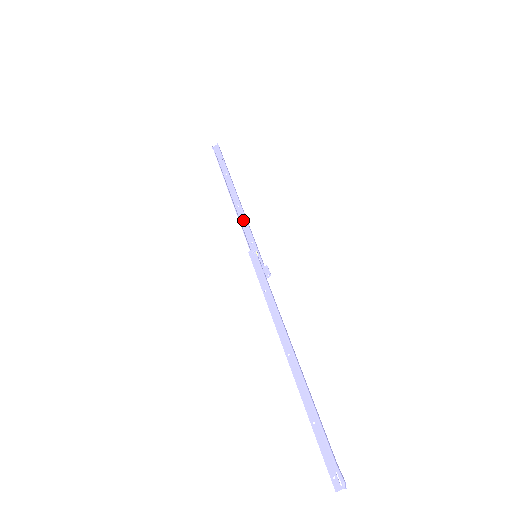
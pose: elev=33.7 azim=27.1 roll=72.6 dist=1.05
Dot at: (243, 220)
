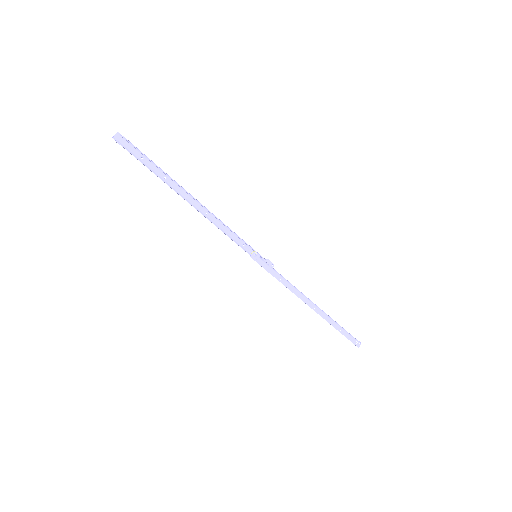
Dot at: (222, 227)
